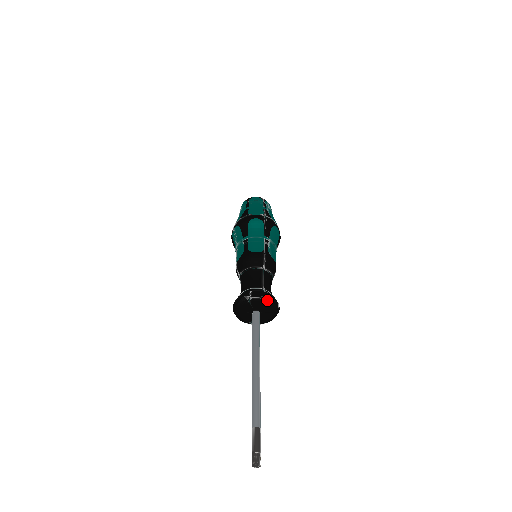
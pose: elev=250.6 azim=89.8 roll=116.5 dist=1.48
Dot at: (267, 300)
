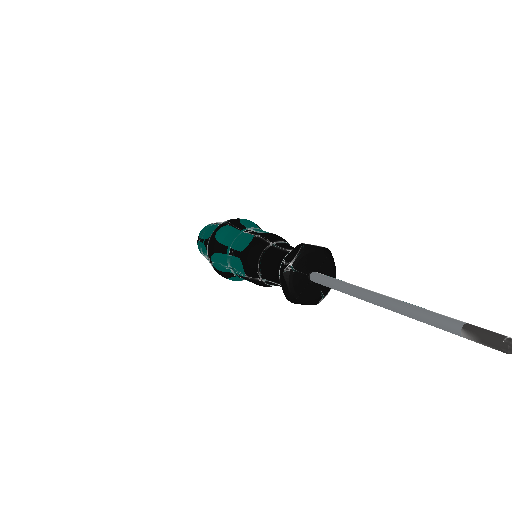
Dot at: (307, 250)
